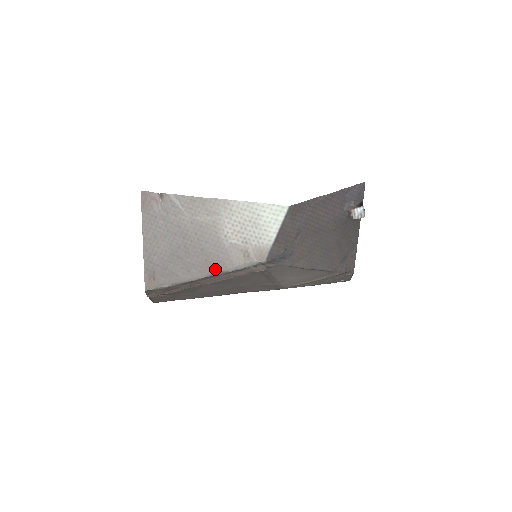
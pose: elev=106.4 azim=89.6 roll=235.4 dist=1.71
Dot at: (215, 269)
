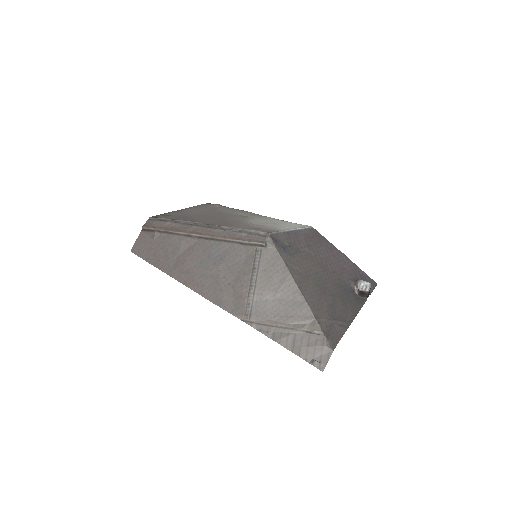
Dot at: (222, 225)
